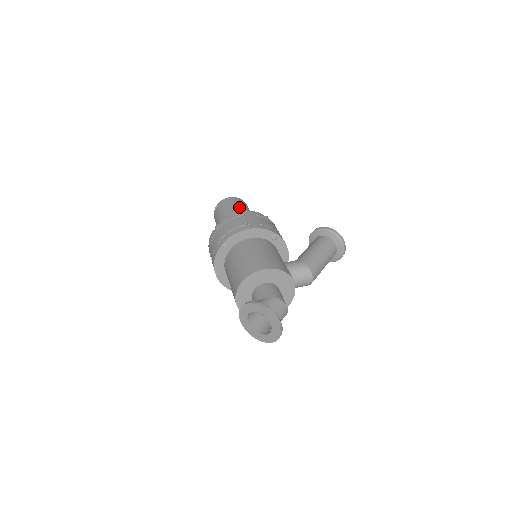
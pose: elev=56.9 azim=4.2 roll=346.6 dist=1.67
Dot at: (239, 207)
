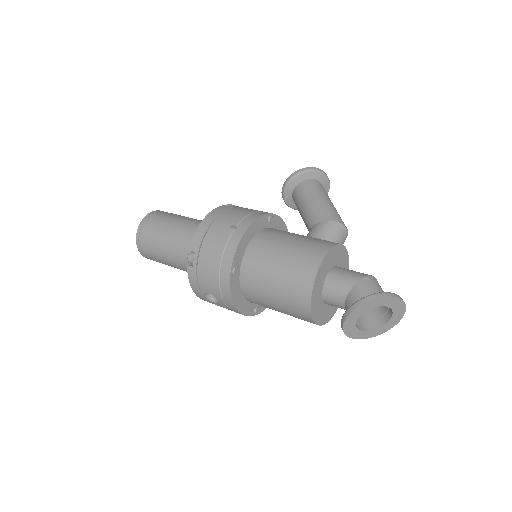
Dot at: (173, 219)
